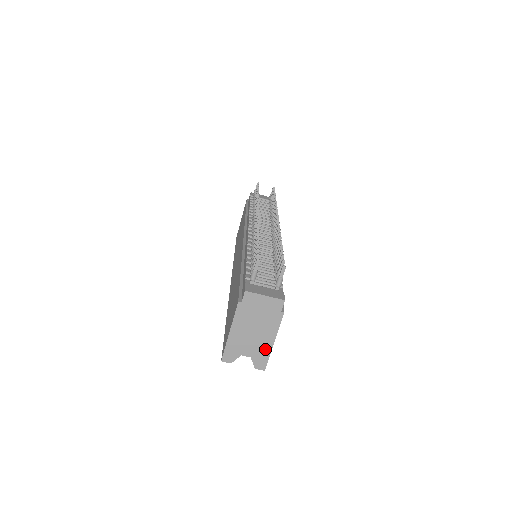
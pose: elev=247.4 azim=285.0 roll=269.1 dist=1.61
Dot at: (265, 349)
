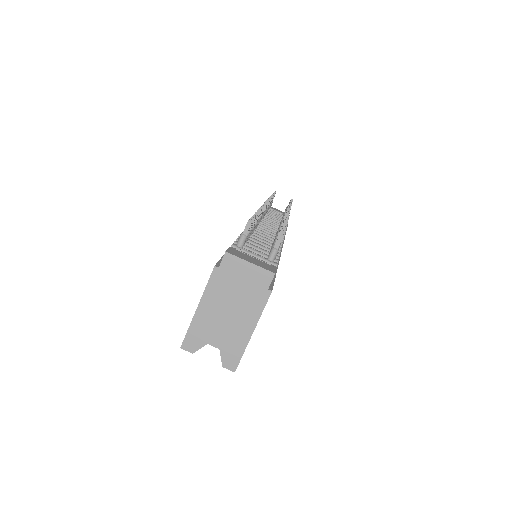
Dot at: (240, 340)
